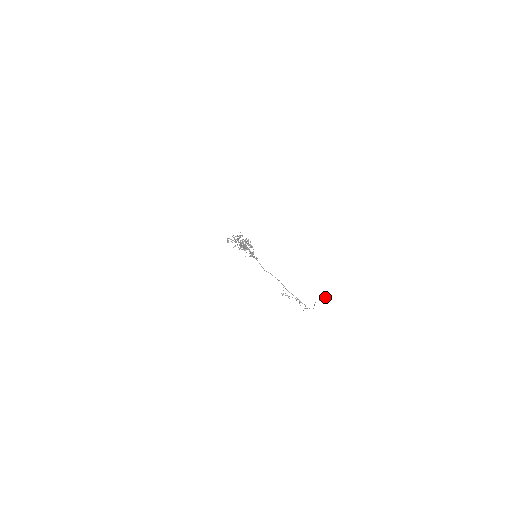
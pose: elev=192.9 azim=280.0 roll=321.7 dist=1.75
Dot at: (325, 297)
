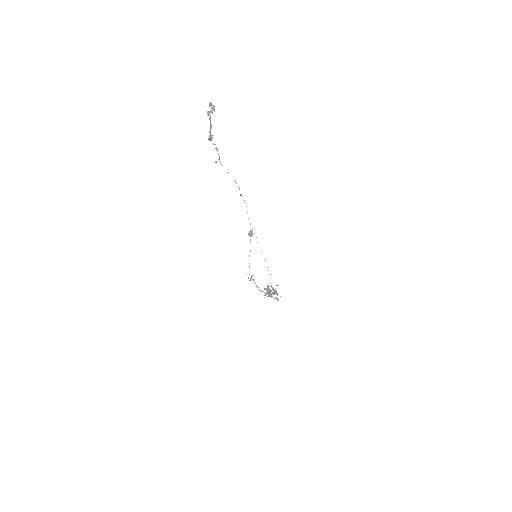
Dot at: occluded
